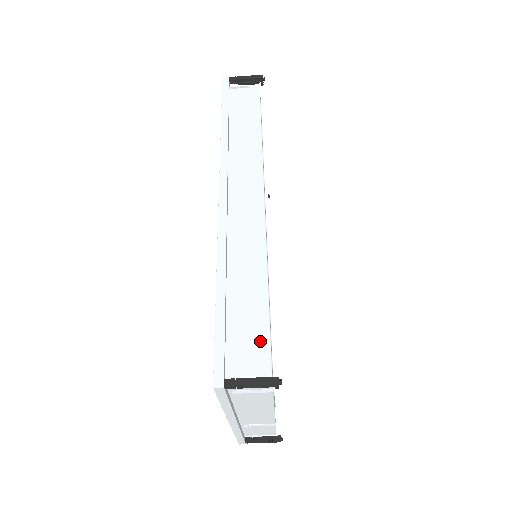
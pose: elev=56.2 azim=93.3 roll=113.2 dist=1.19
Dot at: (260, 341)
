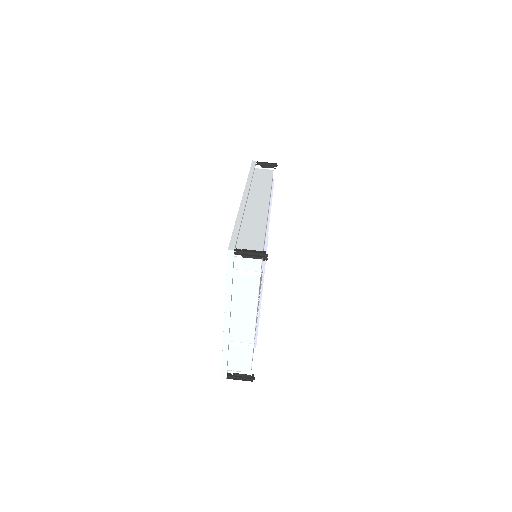
Dot at: (257, 246)
